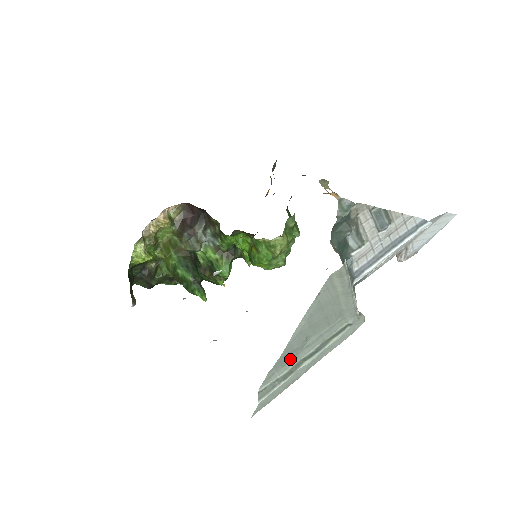
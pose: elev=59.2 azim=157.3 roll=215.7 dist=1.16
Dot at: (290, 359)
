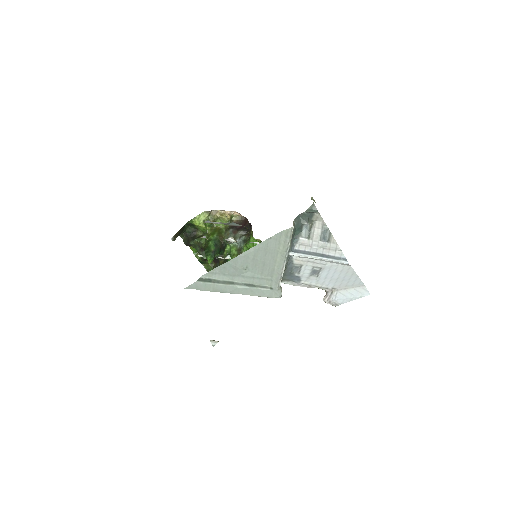
Dot at: (230, 274)
